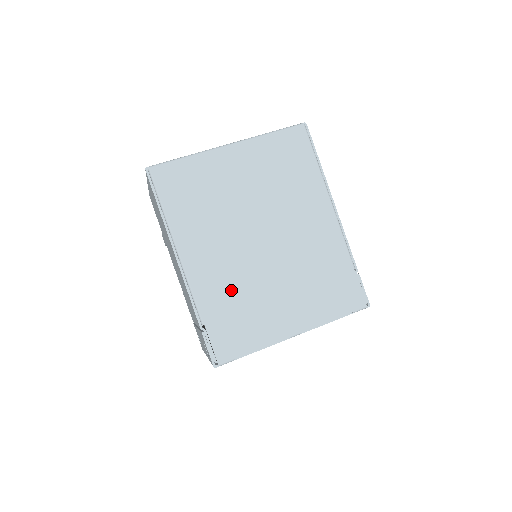
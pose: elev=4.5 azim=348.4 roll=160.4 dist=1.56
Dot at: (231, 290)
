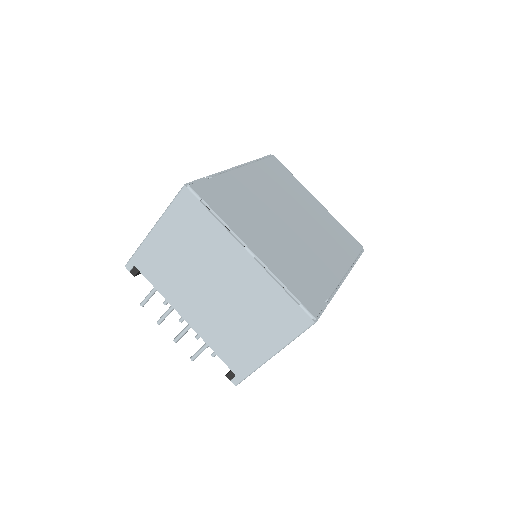
Dot at: (247, 198)
